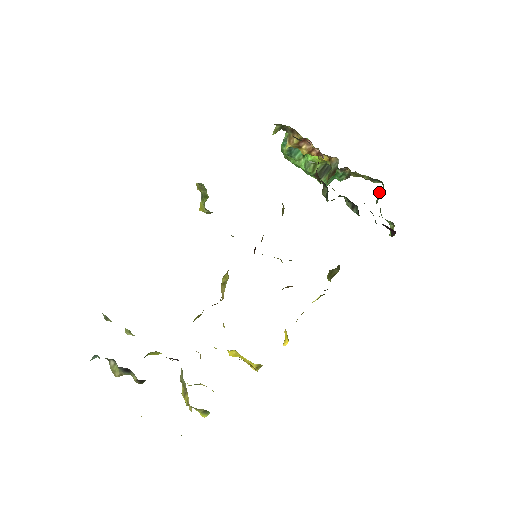
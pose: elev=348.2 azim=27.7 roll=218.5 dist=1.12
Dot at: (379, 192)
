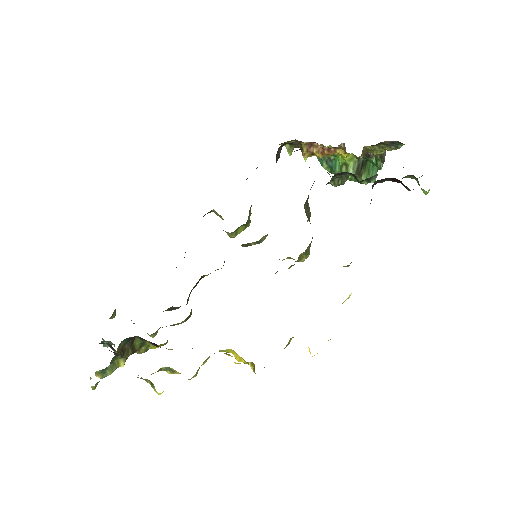
Dot at: occluded
